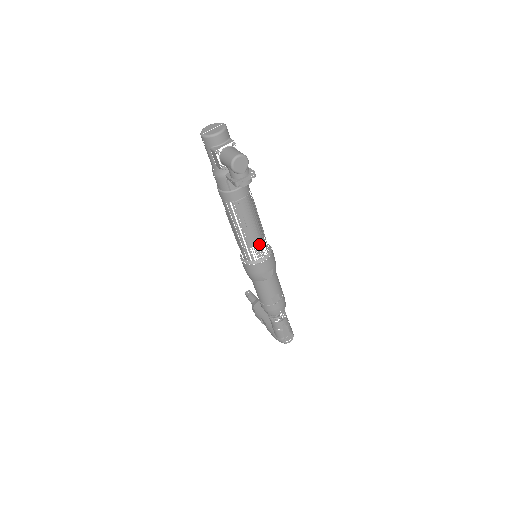
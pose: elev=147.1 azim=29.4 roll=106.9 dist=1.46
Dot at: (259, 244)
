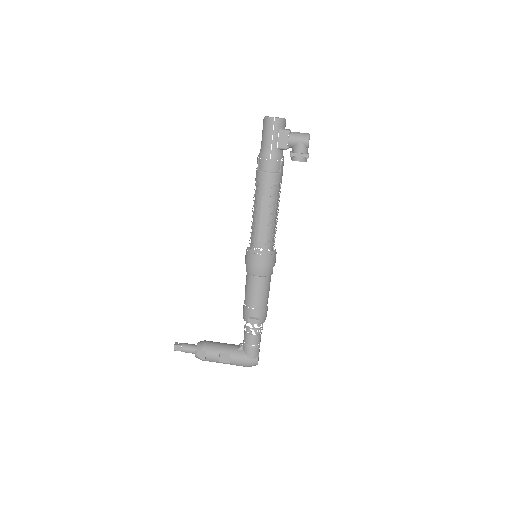
Dot at: occluded
